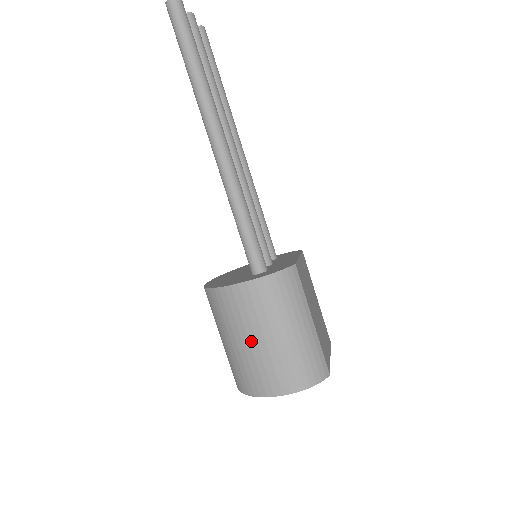
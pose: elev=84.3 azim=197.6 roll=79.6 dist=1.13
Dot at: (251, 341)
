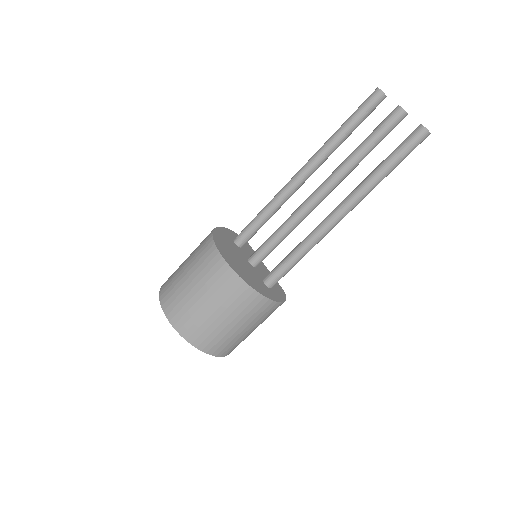
Dot at: (241, 328)
